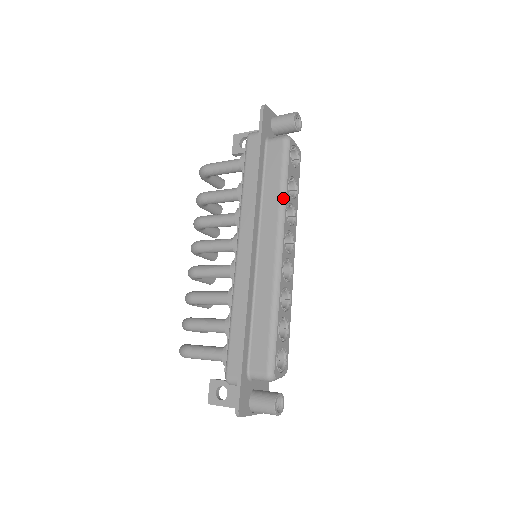
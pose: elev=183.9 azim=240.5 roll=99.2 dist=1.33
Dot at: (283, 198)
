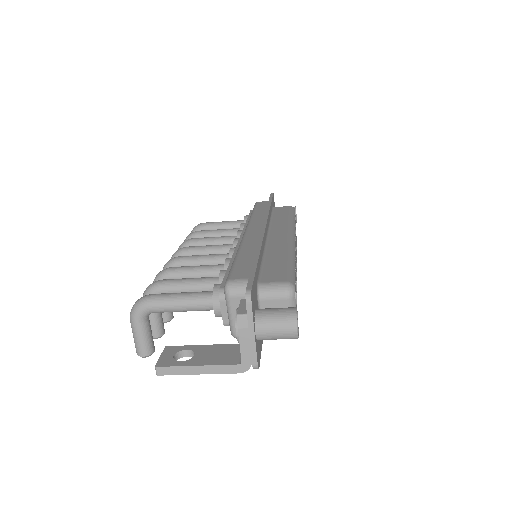
Dot at: (293, 221)
